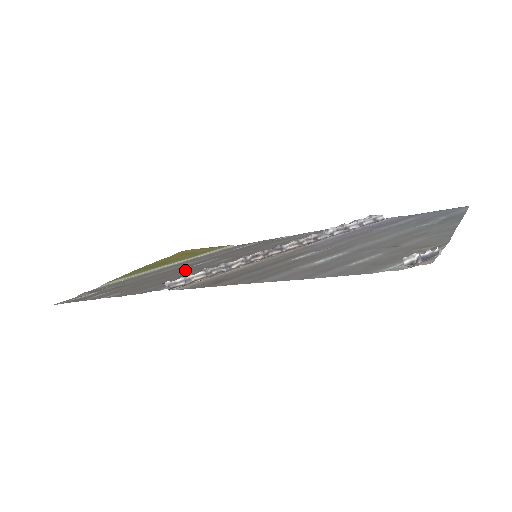
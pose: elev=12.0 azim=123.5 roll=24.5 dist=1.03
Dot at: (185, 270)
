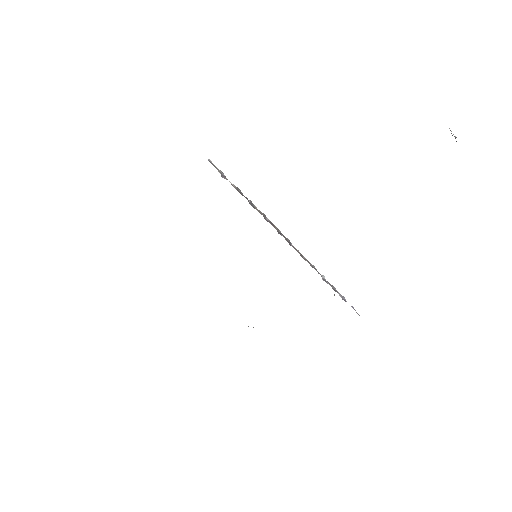
Dot at: occluded
